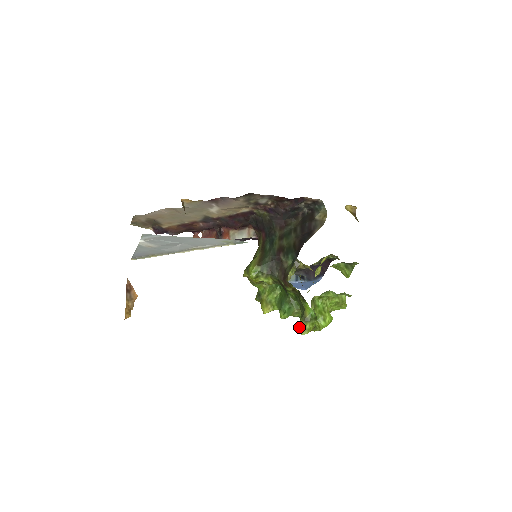
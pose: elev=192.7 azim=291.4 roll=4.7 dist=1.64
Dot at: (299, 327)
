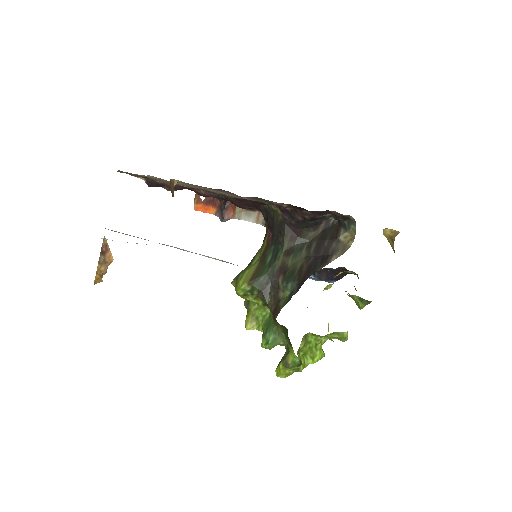
Dot at: (277, 368)
